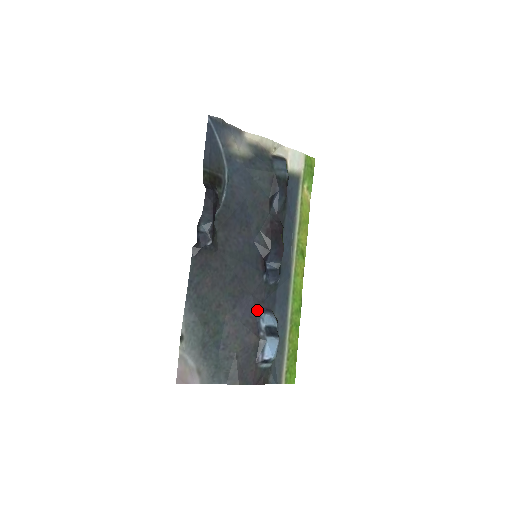
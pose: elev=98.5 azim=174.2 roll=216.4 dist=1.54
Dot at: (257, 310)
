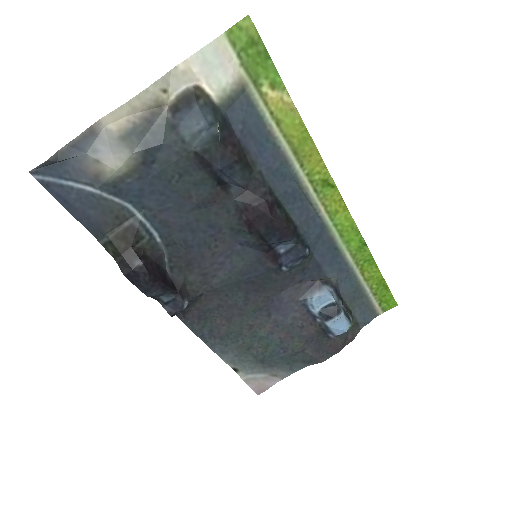
Dot at: (299, 299)
